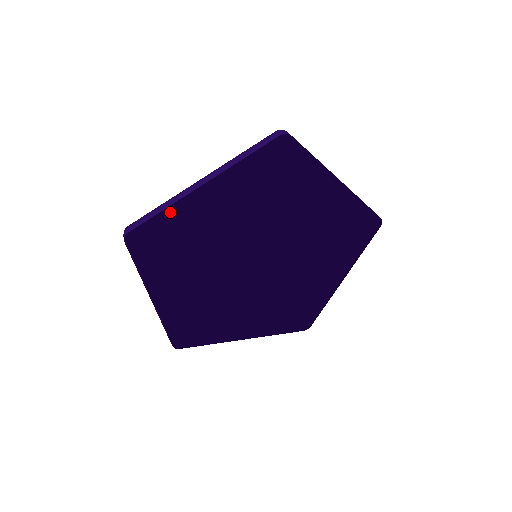
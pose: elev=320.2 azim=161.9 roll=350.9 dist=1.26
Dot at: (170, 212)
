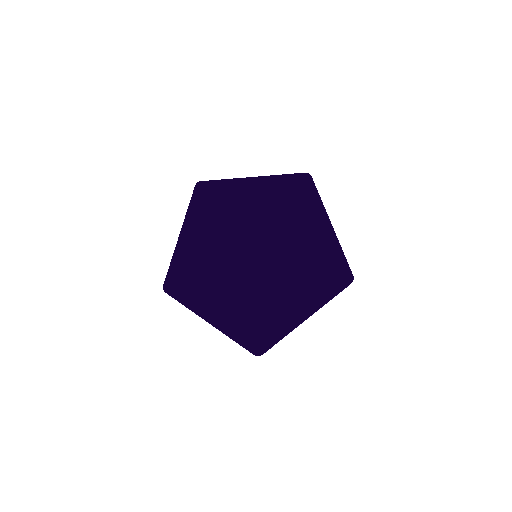
Dot at: (183, 265)
